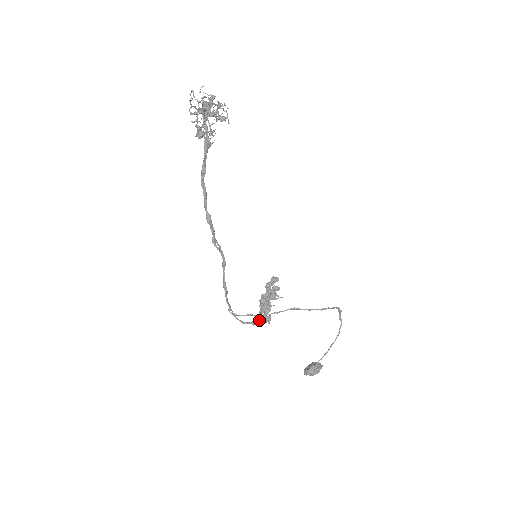
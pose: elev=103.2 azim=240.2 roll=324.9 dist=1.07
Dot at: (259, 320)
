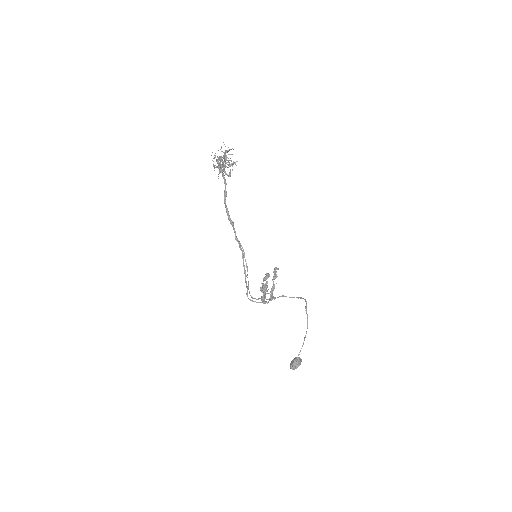
Dot at: (266, 301)
